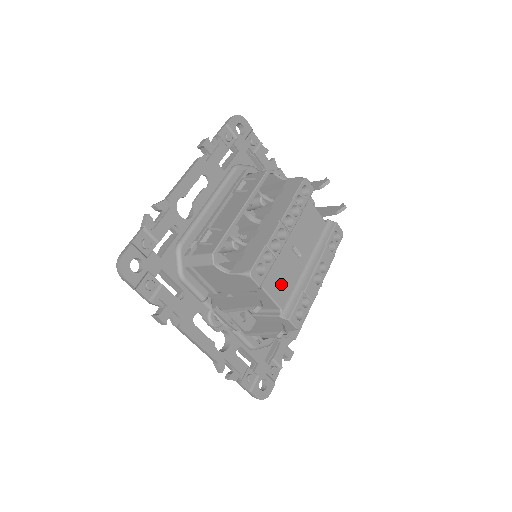
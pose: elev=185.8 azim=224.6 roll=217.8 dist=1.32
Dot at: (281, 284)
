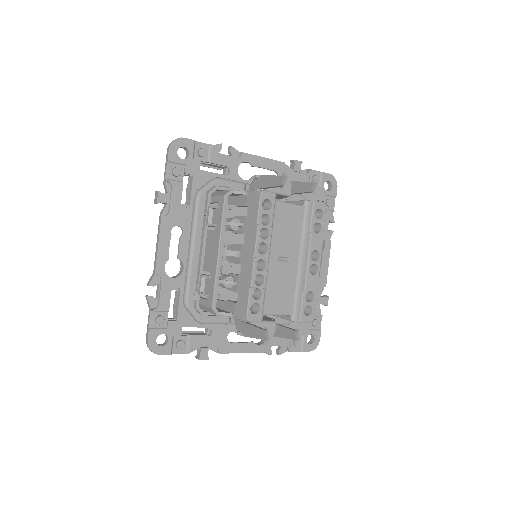
Dot at: (281, 297)
